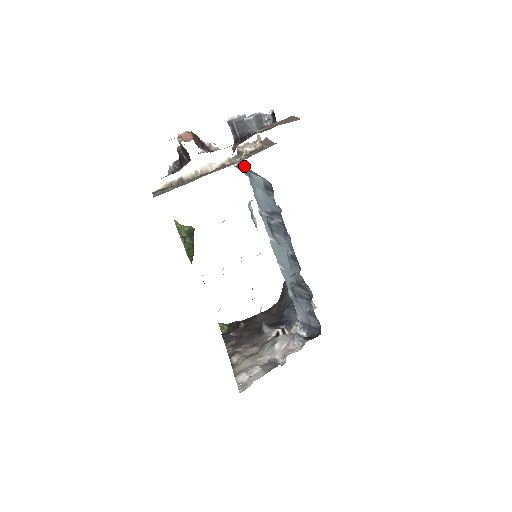
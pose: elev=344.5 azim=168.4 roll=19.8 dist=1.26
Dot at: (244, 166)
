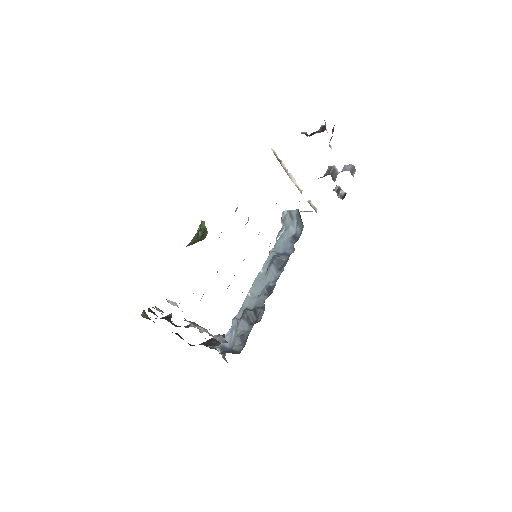
Dot at: (294, 215)
